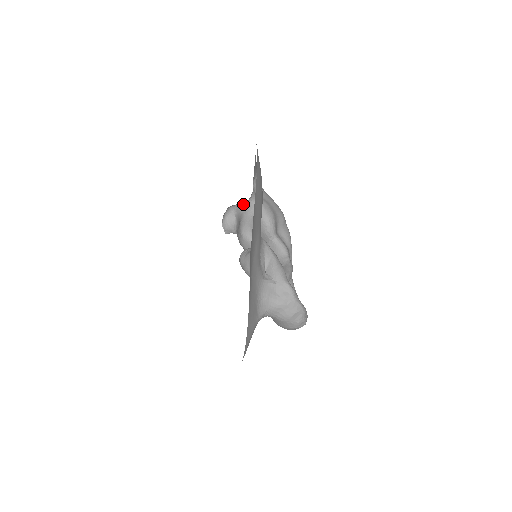
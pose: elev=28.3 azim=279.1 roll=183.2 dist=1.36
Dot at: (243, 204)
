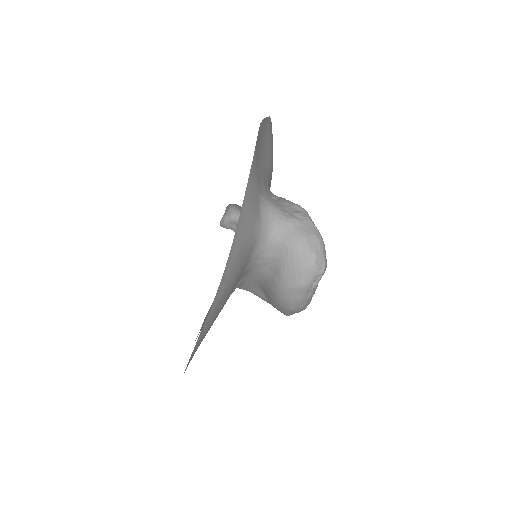
Dot at: occluded
